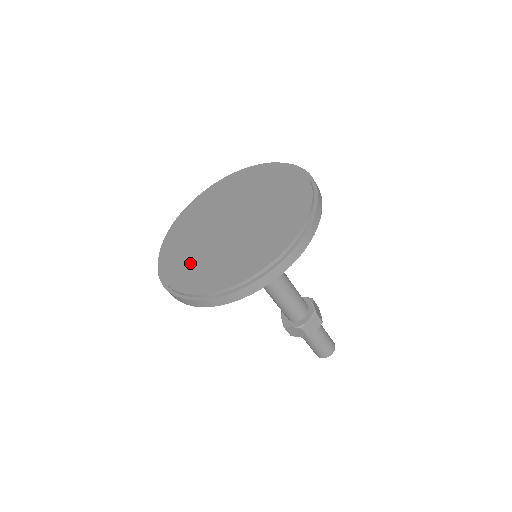
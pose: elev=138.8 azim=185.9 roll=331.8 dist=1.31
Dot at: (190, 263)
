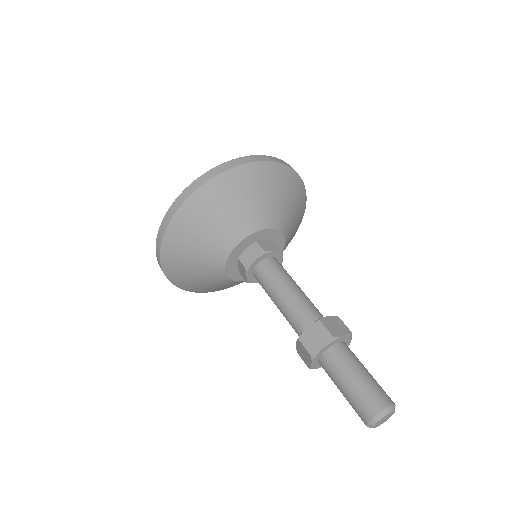
Dot at: occluded
